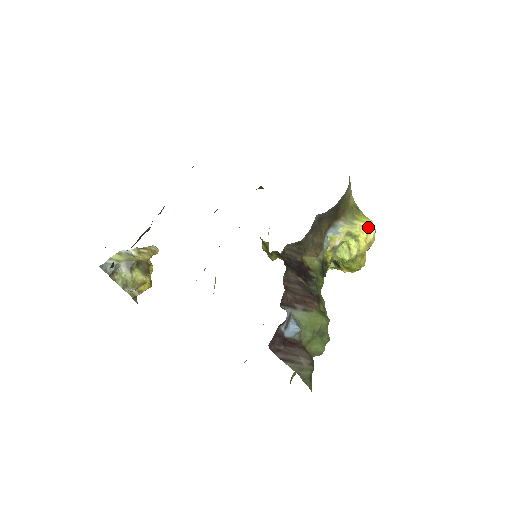
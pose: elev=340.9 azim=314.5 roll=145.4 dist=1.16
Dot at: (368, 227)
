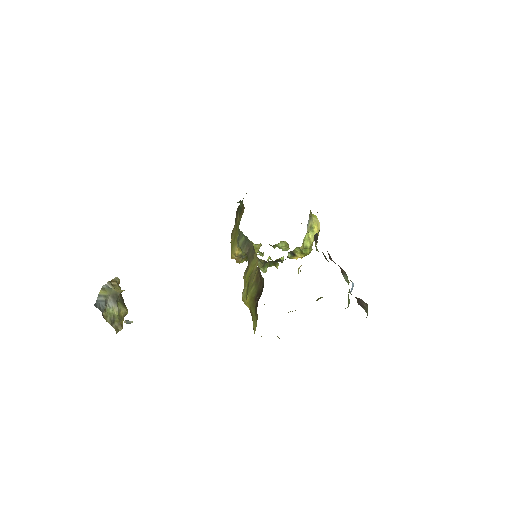
Dot at: (317, 221)
